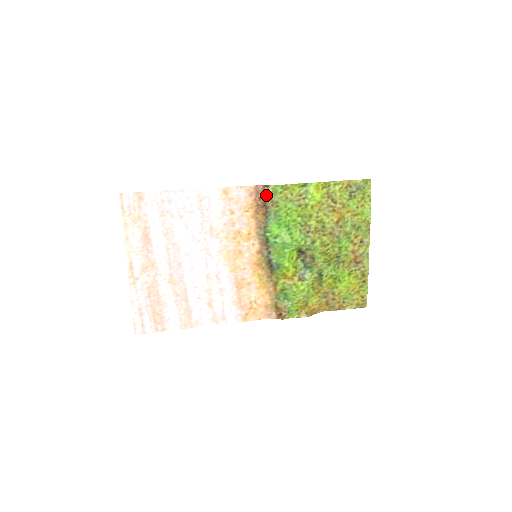
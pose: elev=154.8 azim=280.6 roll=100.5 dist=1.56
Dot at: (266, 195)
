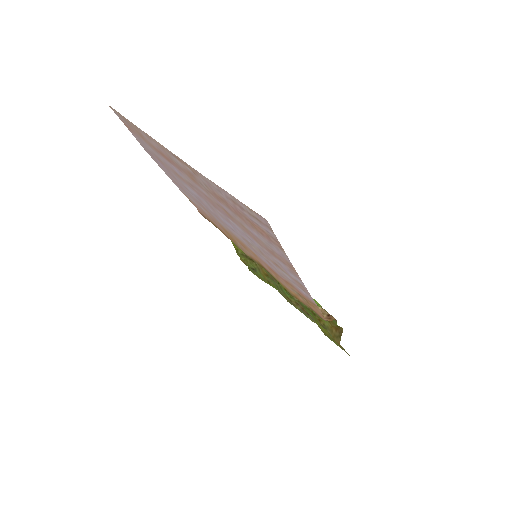
Dot at: occluded
